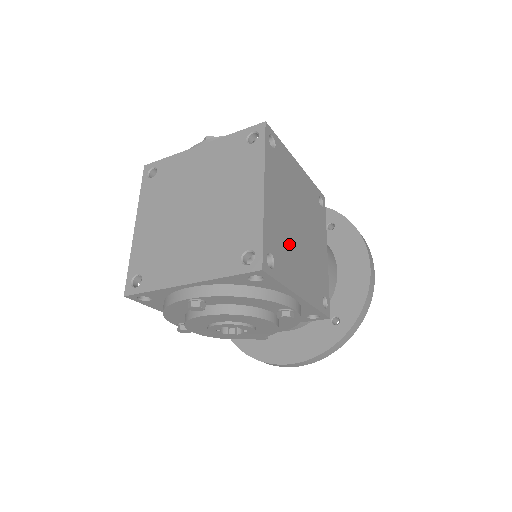
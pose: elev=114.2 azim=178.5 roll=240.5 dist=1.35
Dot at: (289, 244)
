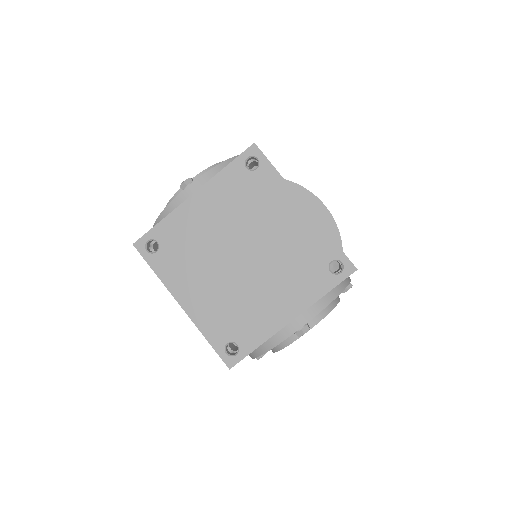
Dot at: occluded
